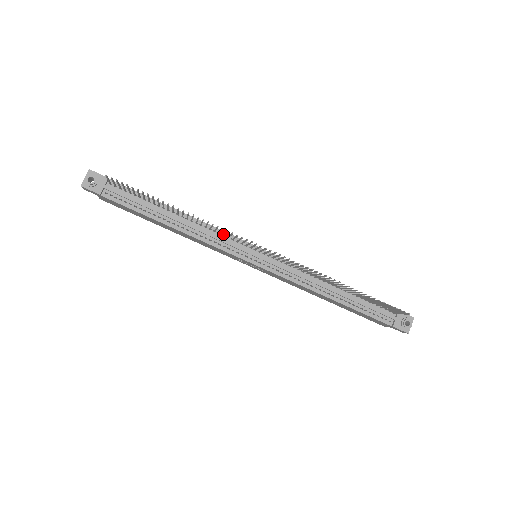
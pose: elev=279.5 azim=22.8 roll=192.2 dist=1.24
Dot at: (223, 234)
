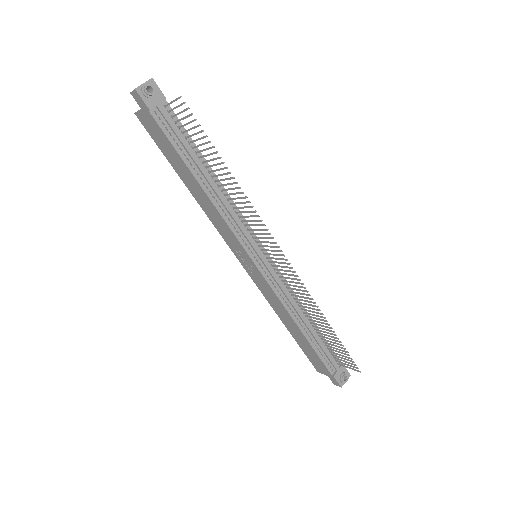
Dot at: (243, 220)
